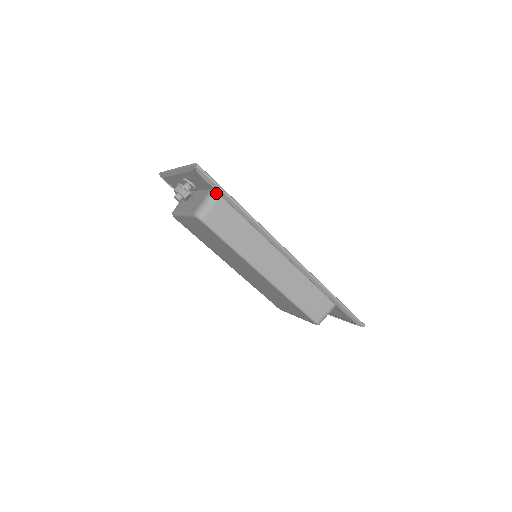
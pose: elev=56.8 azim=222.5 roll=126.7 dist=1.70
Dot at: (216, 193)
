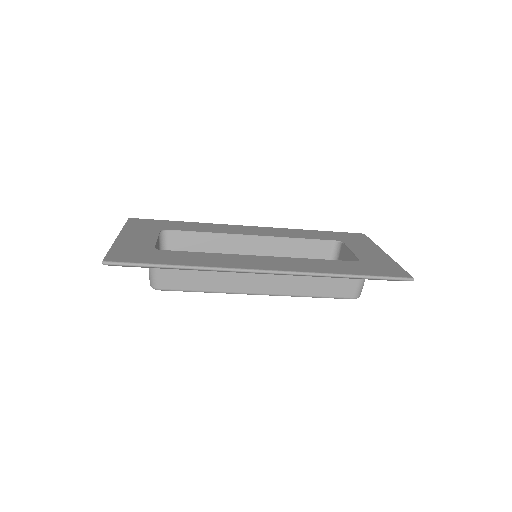
Dot at: occluded
